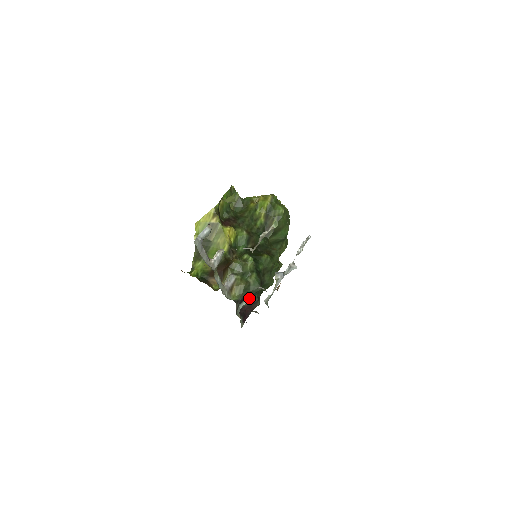
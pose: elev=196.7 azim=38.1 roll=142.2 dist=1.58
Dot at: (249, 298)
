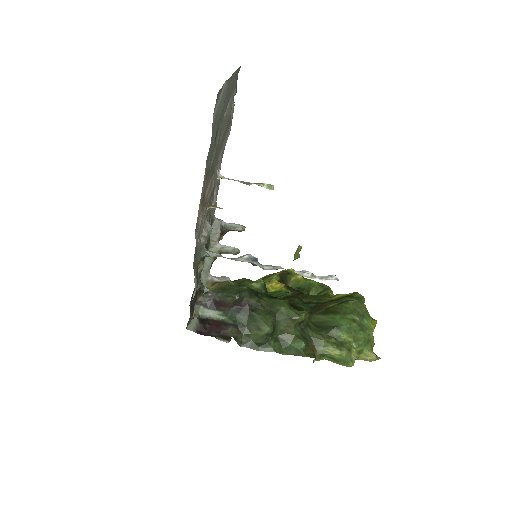
Dot at: (224, 311)
